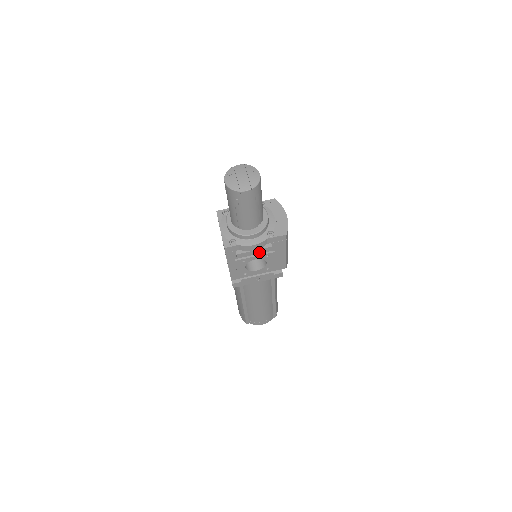
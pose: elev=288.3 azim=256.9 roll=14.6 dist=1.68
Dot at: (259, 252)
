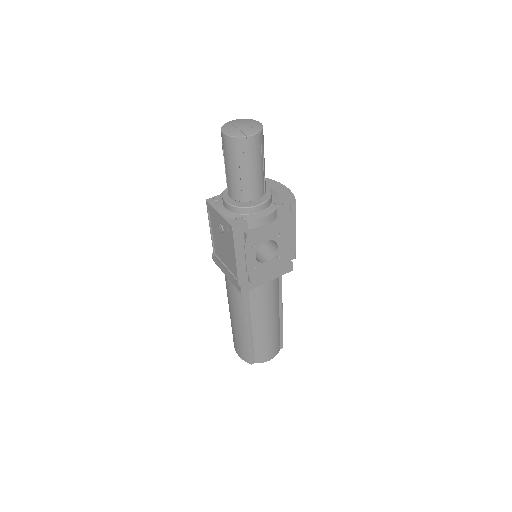
Dot at: (269, 230)
